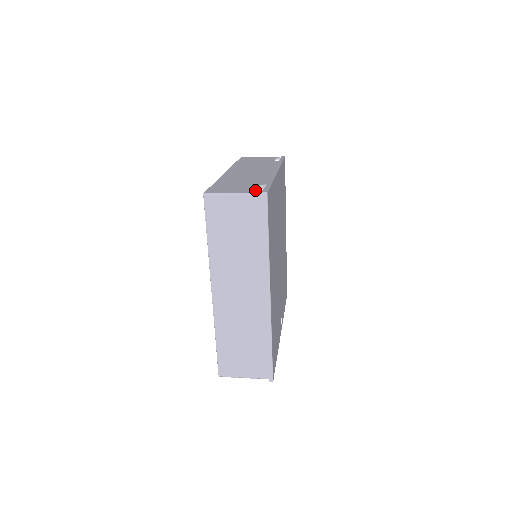
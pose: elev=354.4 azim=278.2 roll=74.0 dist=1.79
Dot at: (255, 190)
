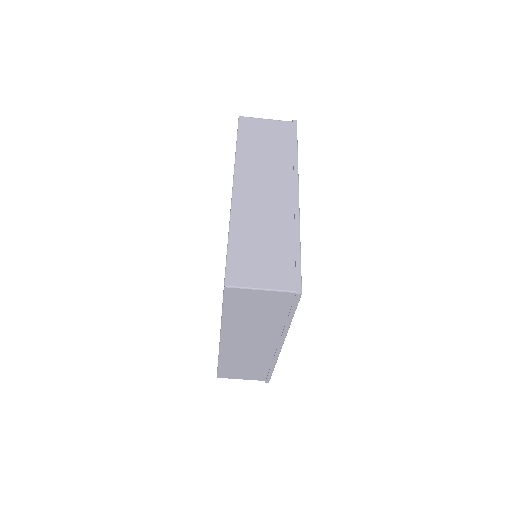
Dot at: occluded
